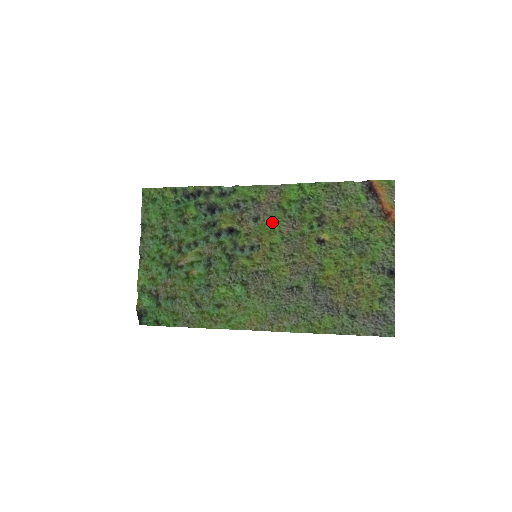
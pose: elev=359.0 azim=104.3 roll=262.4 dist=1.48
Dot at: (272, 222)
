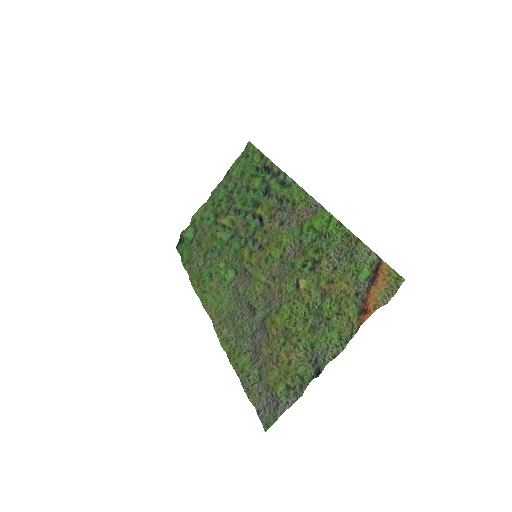
Dot at: (286, 235)
